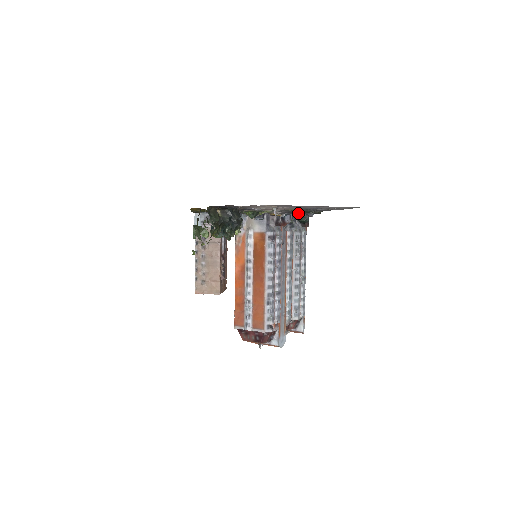
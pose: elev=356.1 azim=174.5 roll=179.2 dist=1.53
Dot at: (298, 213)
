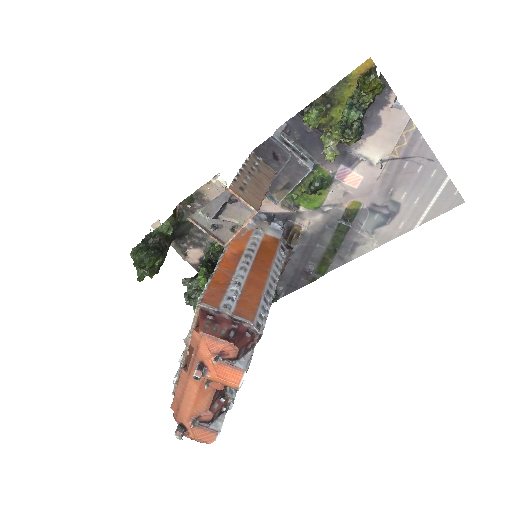
Dot at: (294, 266)
